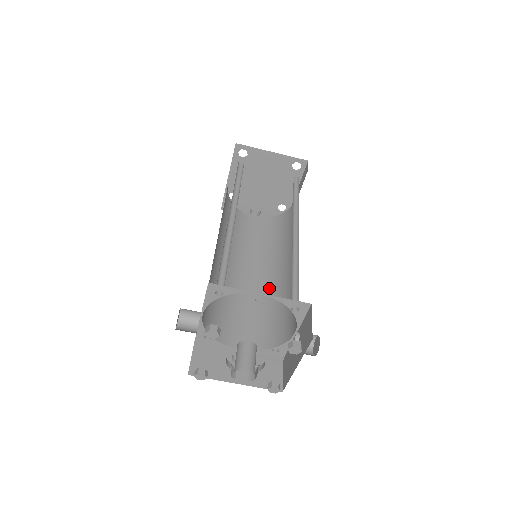
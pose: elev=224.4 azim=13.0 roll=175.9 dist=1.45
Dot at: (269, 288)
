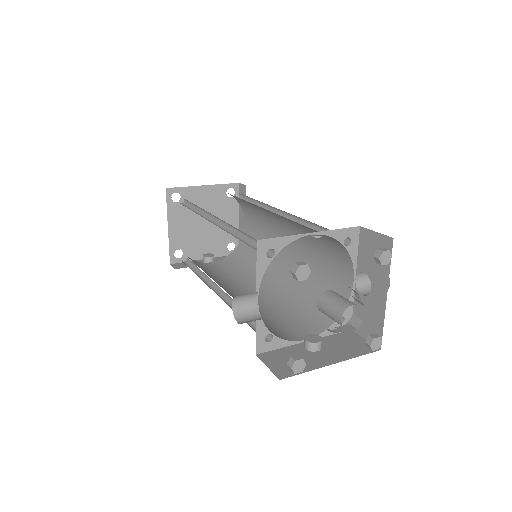
Dot at: (282, 290)
